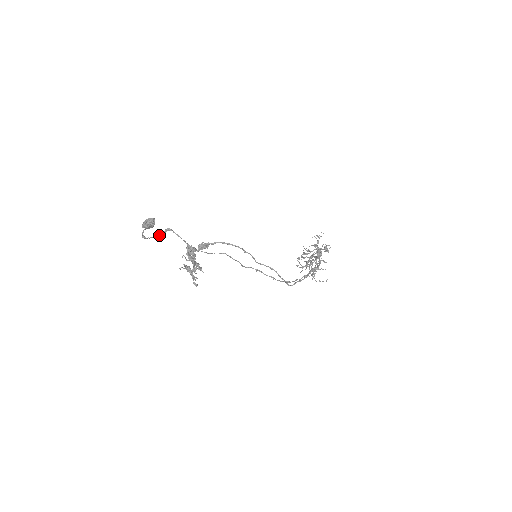
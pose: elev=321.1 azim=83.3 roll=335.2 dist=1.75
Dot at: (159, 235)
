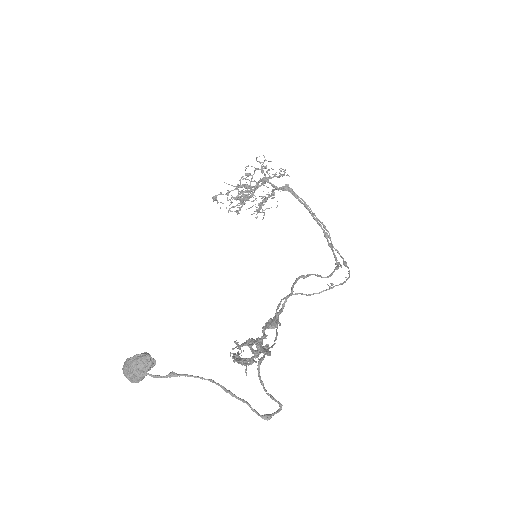
Dot at: (263, 386)
